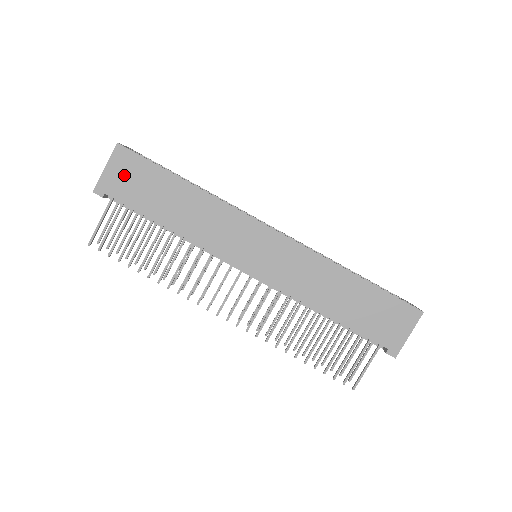
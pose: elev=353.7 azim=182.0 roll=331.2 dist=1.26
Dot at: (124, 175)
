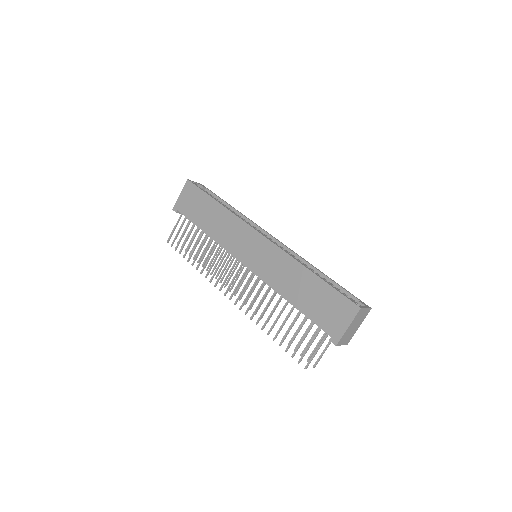
Dot at: (188, 199)
